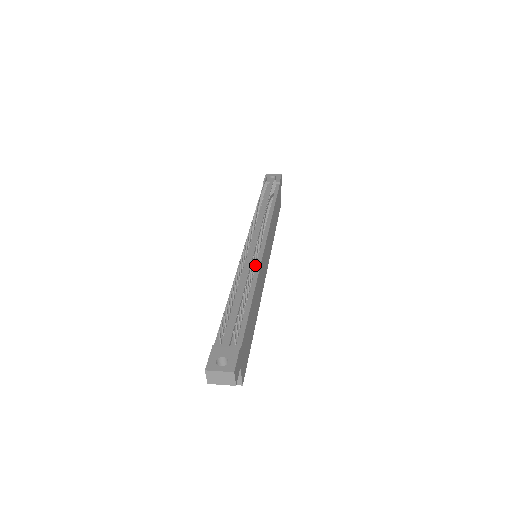
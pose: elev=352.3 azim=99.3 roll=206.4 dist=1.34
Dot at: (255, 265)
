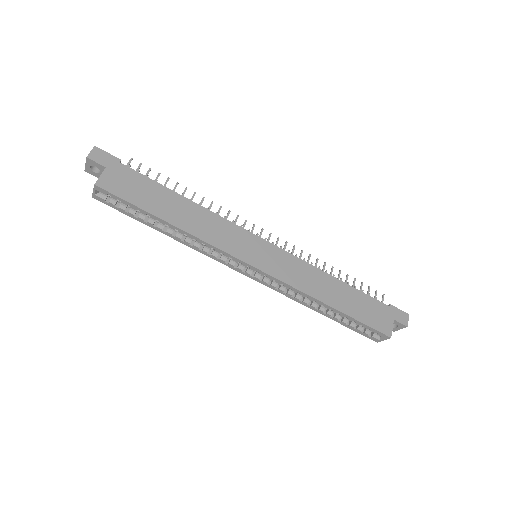
Dot at: (229, 224)
